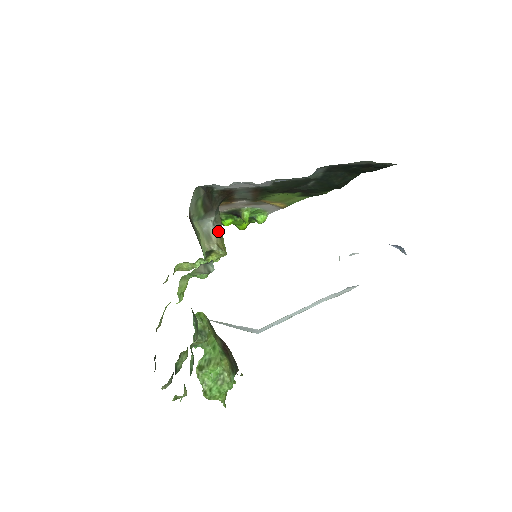
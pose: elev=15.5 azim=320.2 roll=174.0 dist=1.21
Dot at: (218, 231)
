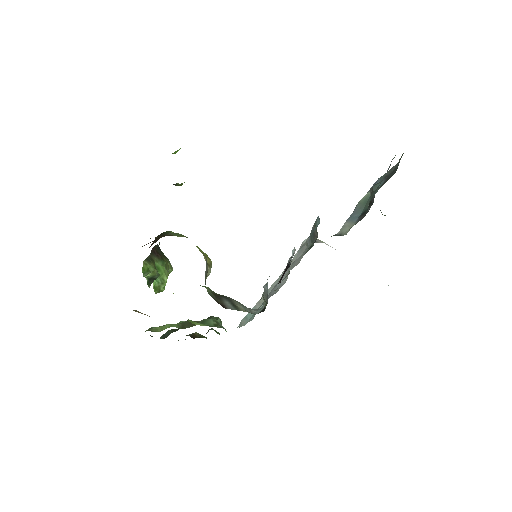
Dot at: occluded
